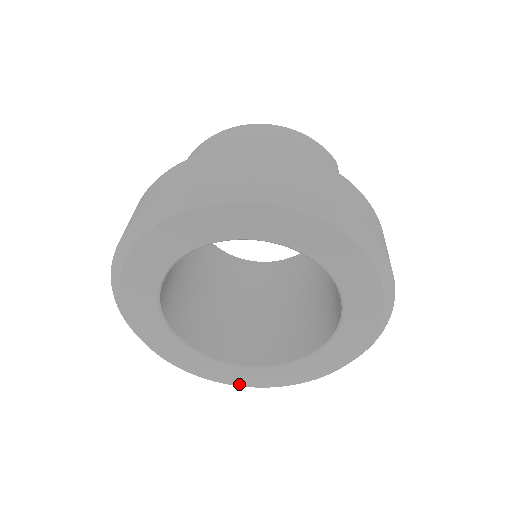
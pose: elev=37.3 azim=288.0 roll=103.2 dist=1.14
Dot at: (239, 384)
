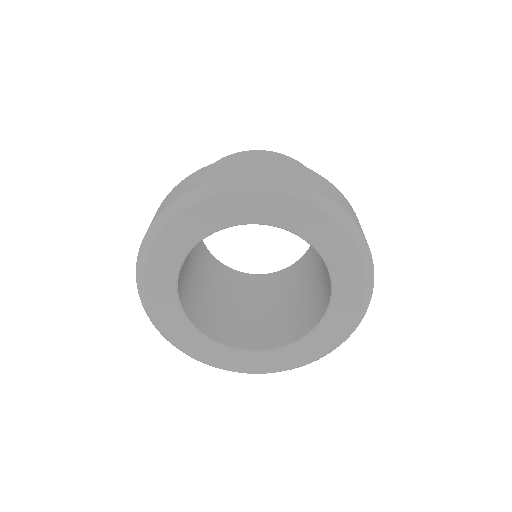
Dot at: (212, 364)
